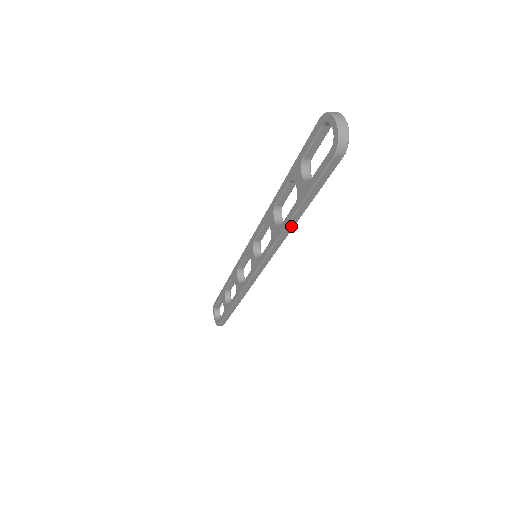
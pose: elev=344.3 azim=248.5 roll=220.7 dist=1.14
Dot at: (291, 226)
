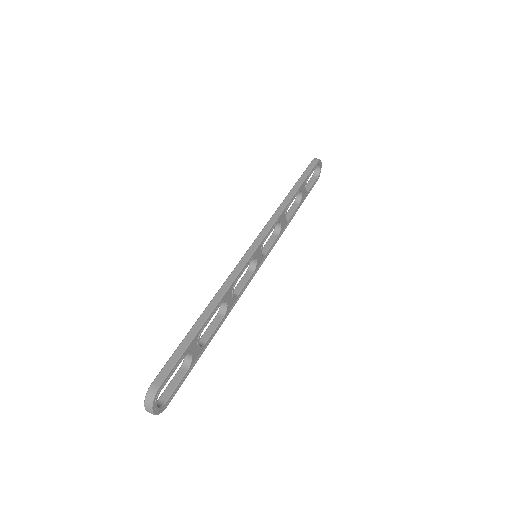
Dot at: occluded
